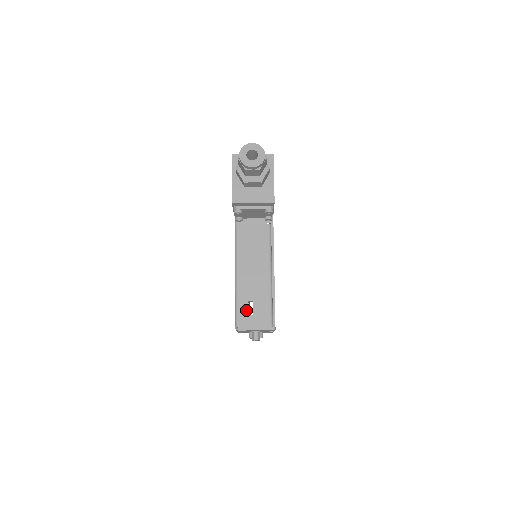
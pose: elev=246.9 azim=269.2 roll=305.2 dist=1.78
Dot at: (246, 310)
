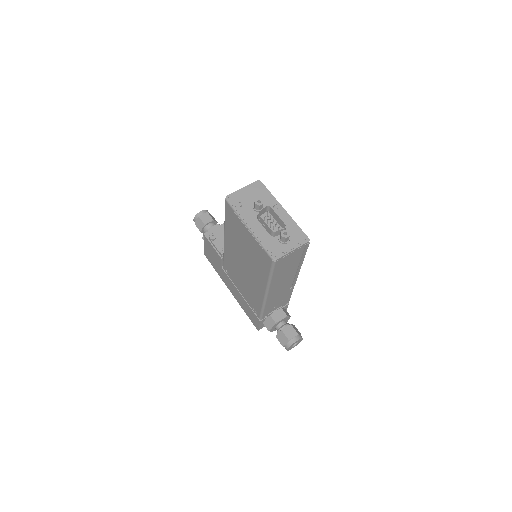
Dot at: occluded
